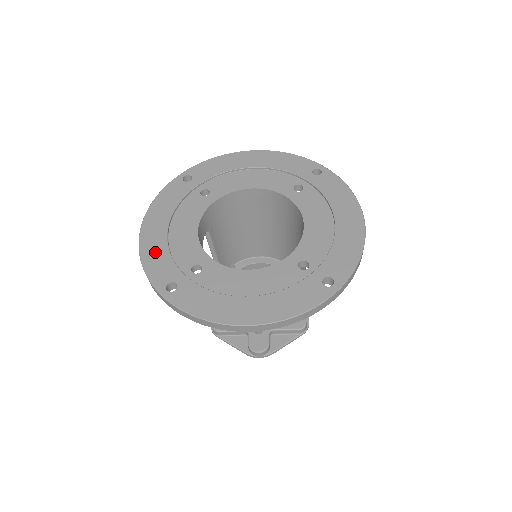
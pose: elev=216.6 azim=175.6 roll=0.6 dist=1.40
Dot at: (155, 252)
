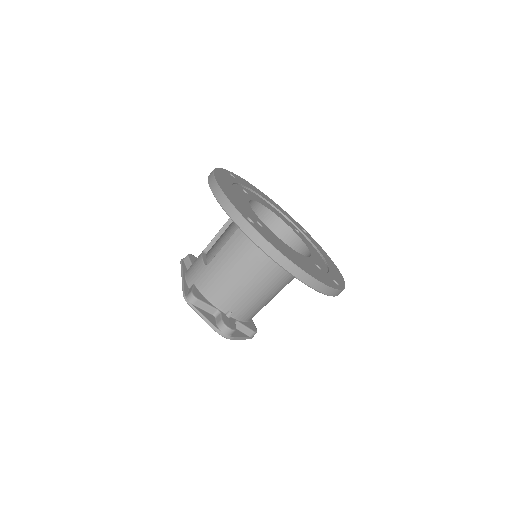
Dot at: (231, 195)
